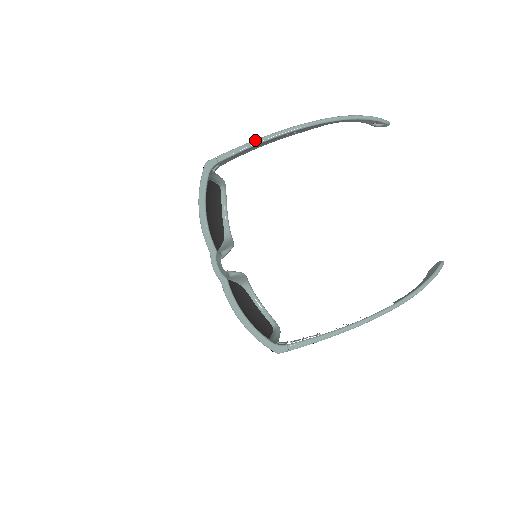
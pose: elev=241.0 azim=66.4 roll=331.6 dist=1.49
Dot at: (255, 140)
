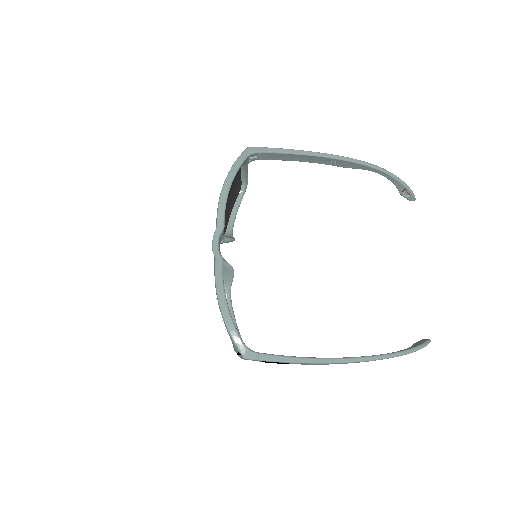
Dot at: (301, 150)
